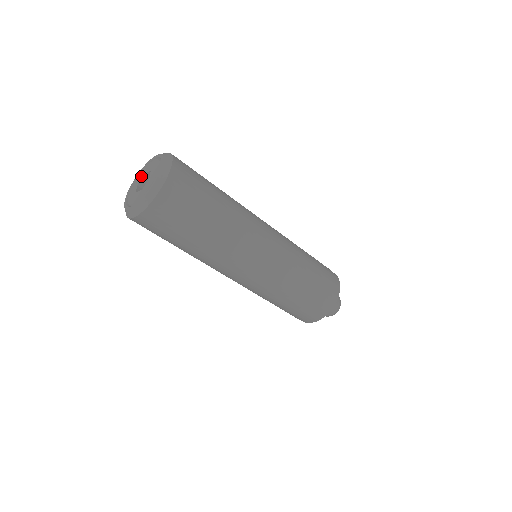
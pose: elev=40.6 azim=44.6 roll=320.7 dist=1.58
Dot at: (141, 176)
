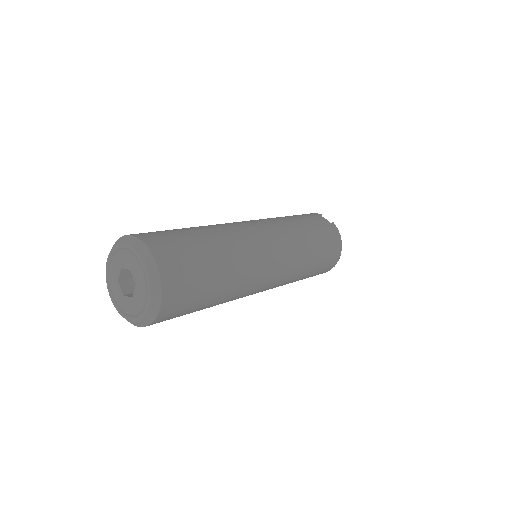
Dot at: (117, 268)
